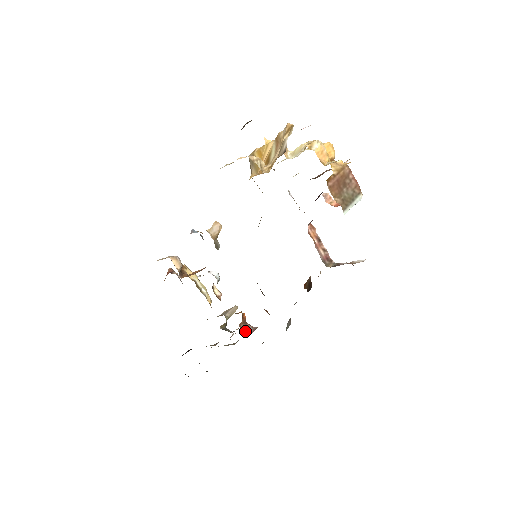
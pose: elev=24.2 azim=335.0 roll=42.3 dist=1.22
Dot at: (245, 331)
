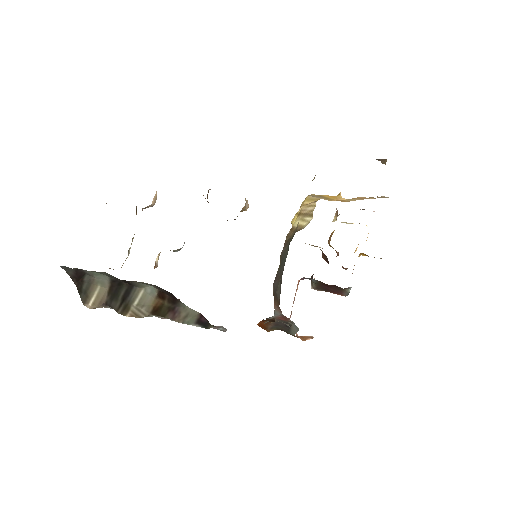
Dot at: occluded
